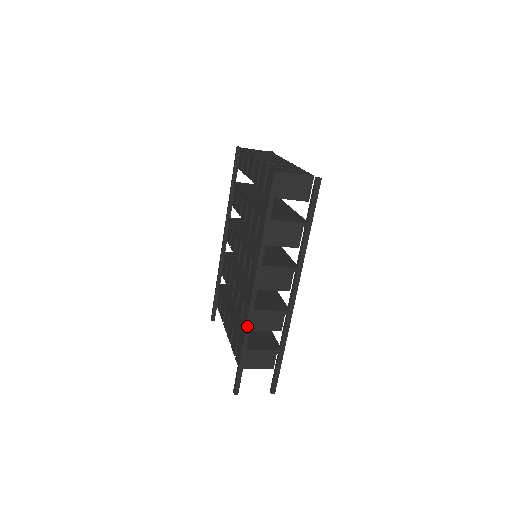
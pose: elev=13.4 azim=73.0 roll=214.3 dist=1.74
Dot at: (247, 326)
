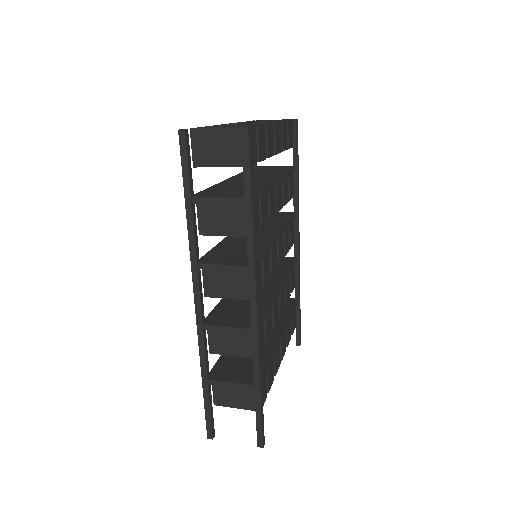
Dot at: (200, 347)
